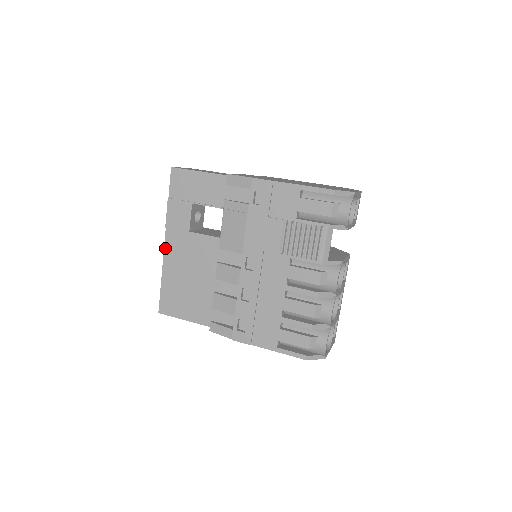
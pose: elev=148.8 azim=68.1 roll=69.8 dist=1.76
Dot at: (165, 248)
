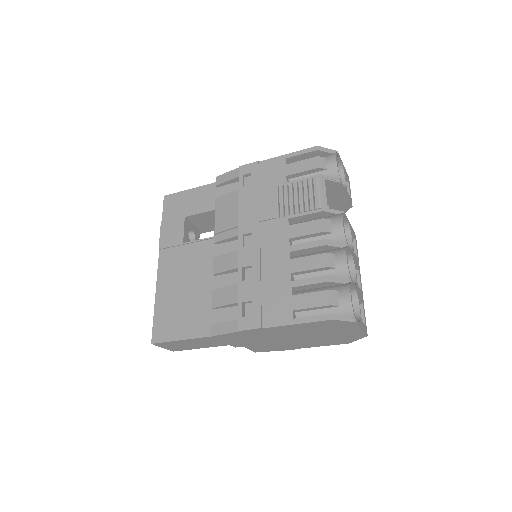
Dot at: (158, 269)
